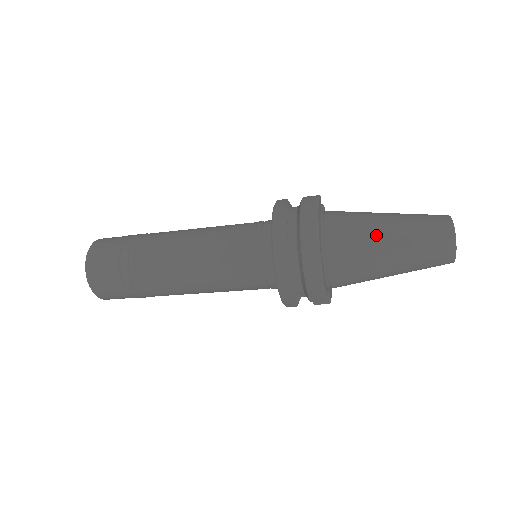
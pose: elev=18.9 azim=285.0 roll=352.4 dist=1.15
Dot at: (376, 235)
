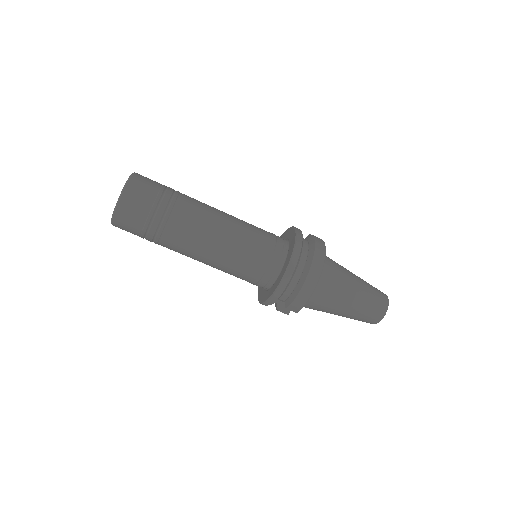
Dot at: (349, 286)
